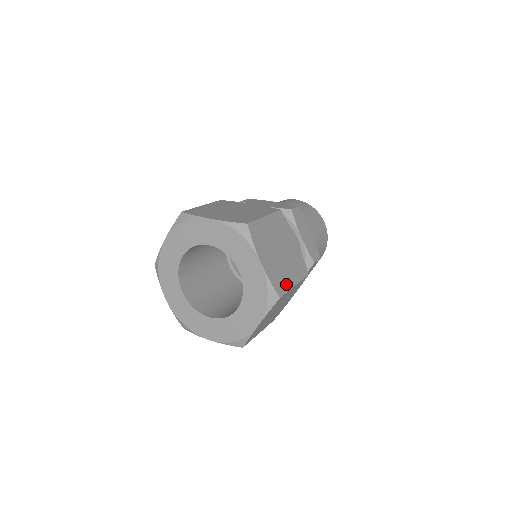
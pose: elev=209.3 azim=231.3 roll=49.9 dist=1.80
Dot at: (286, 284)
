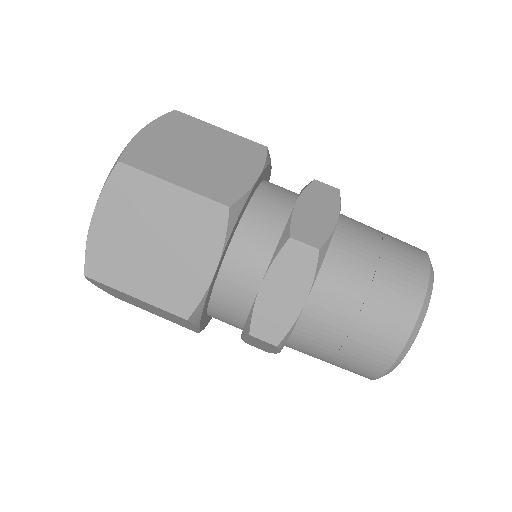
Dot at: (156, 168)
